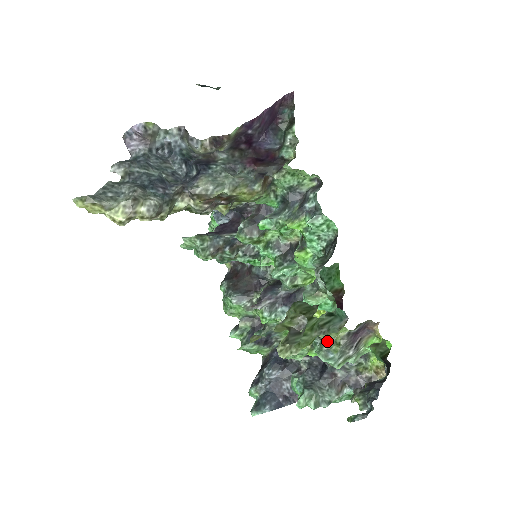
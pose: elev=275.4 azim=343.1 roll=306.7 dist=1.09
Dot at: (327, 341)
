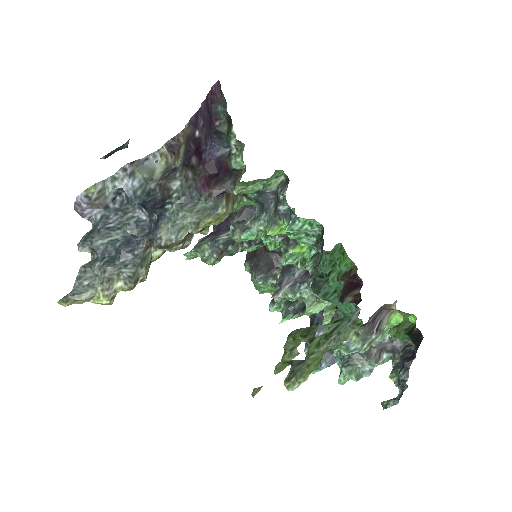
Dot at: occluded
